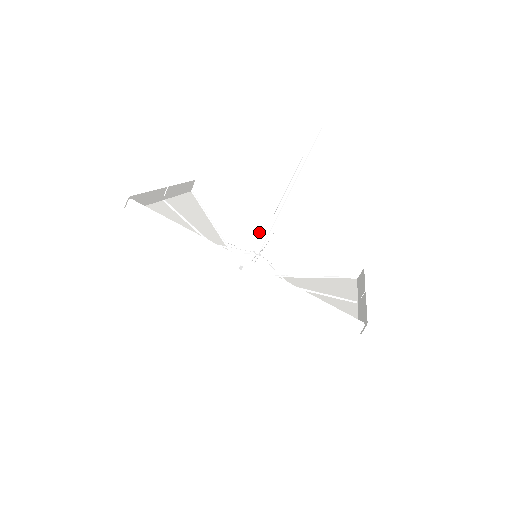
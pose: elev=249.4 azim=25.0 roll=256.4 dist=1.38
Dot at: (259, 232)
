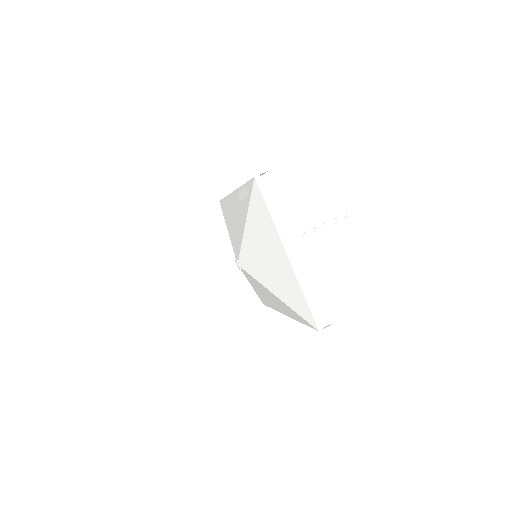
Dot at: (278, 309)
